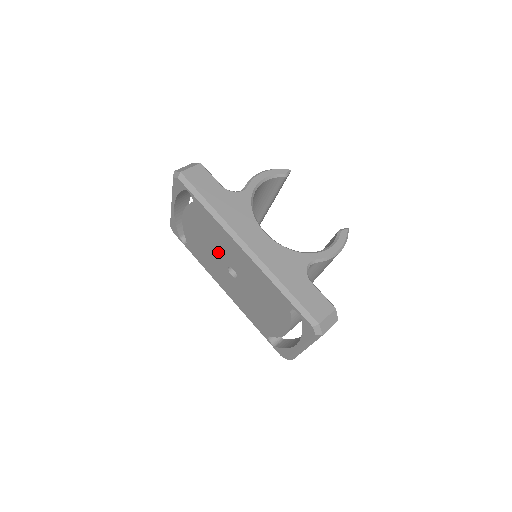
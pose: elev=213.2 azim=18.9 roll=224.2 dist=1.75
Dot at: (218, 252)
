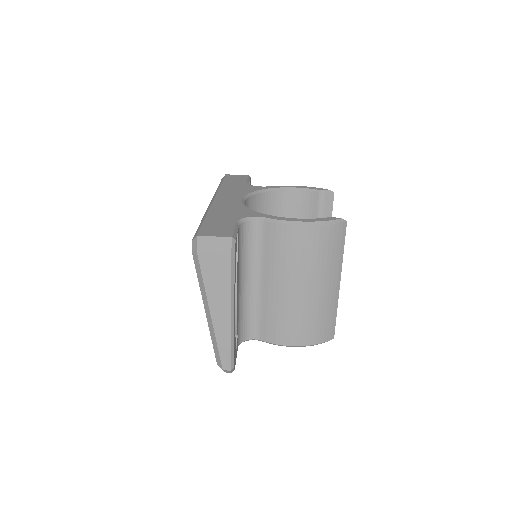
Dot at: occluded
